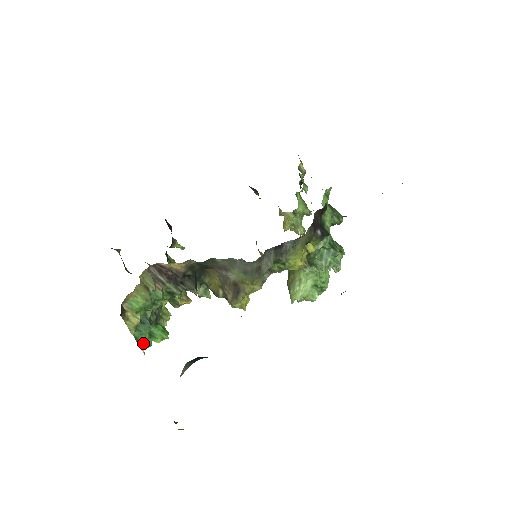
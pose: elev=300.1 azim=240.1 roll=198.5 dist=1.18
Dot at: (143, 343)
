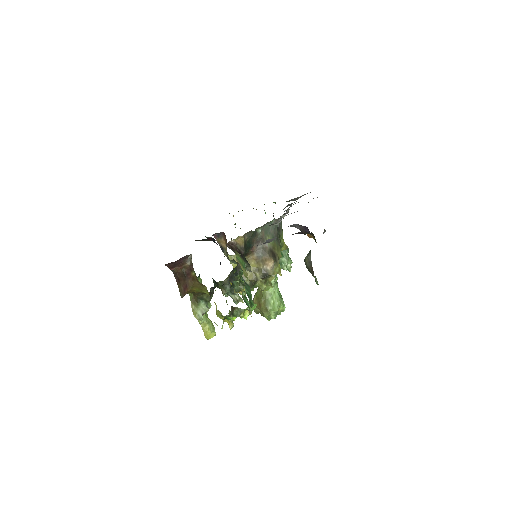
Dot at: (251, 302)
